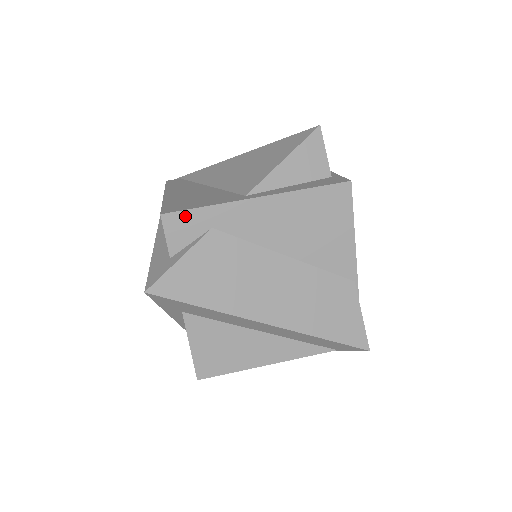
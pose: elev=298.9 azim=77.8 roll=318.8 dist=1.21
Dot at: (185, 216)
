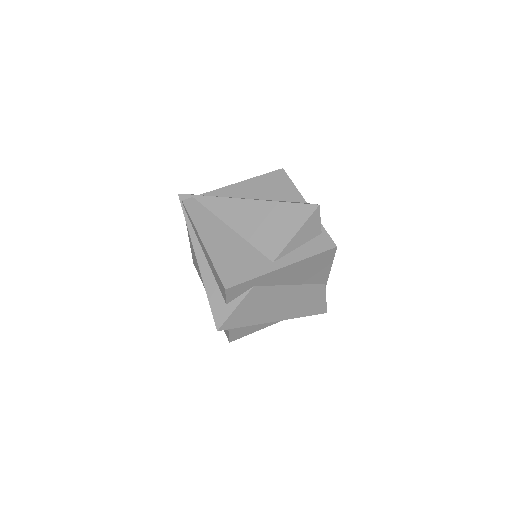
Dot at: (239, 286)
